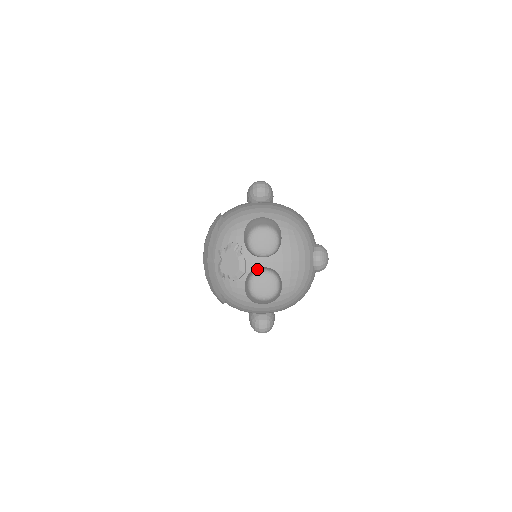
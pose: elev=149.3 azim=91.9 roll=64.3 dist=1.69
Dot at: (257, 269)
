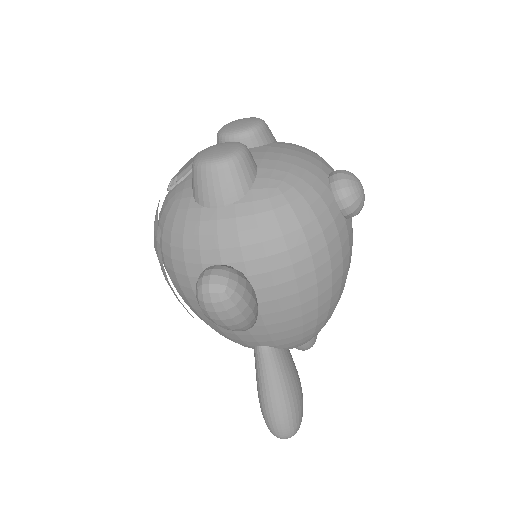
Dot at: occluded
